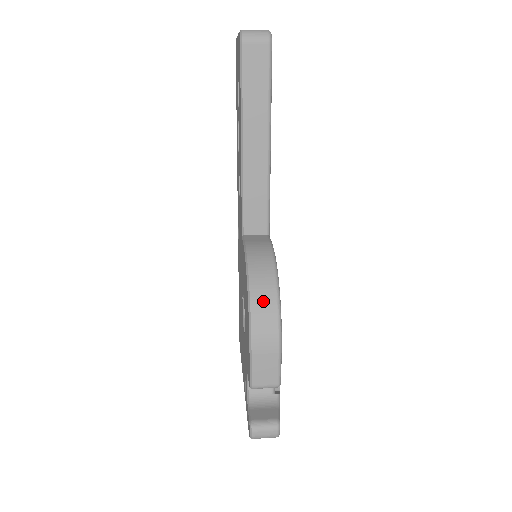
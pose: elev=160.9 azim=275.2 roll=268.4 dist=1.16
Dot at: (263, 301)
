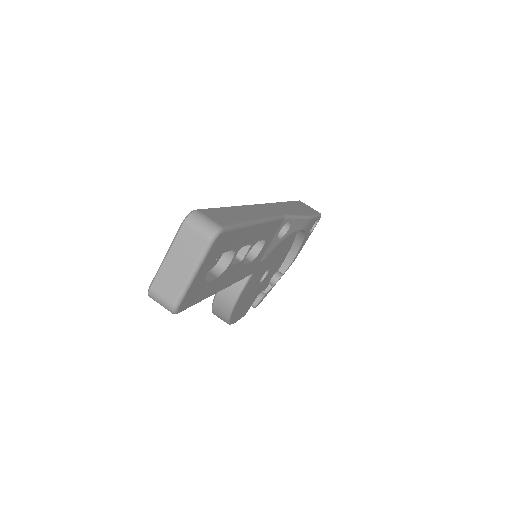
Dot at: (219, 317)
